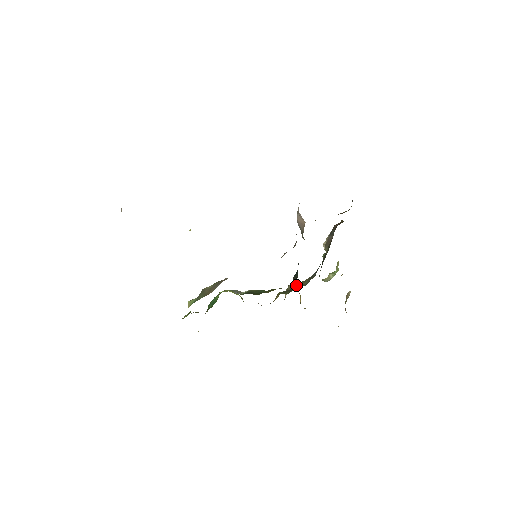
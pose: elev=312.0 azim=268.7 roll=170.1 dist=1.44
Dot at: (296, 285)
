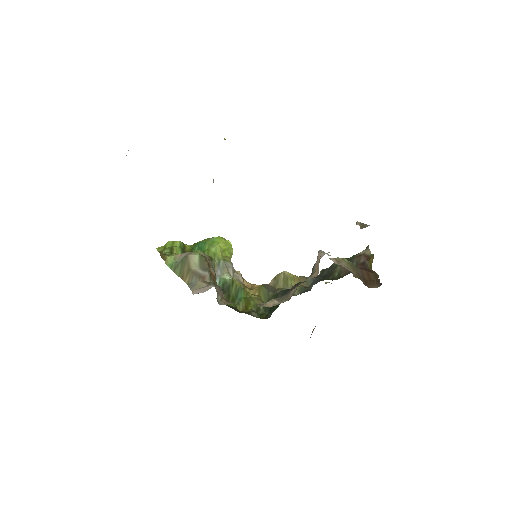
Dot at: (286, 281)
